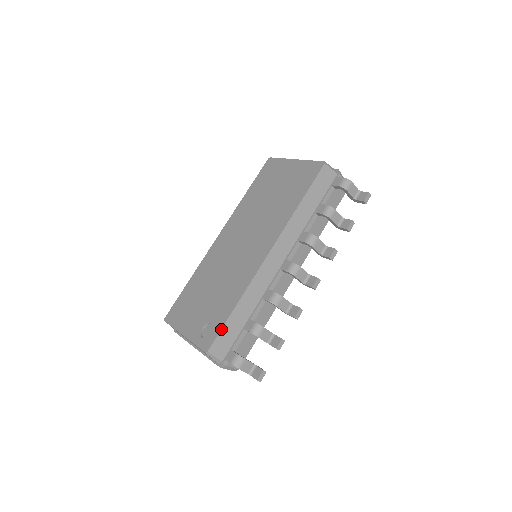
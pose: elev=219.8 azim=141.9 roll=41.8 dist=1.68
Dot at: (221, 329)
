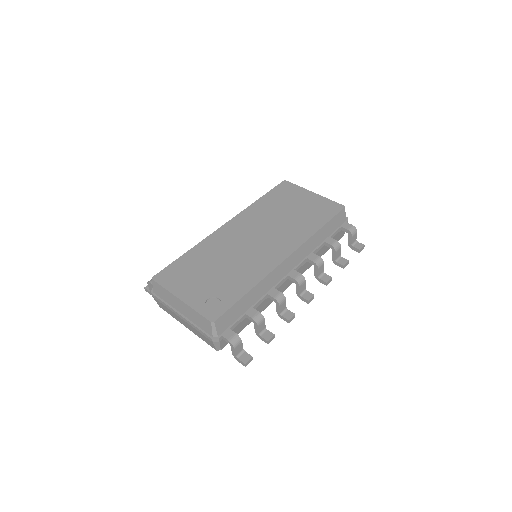
Dot at: (232, 306)
